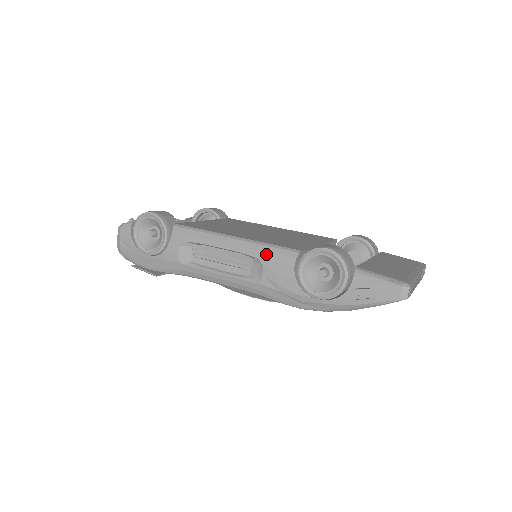
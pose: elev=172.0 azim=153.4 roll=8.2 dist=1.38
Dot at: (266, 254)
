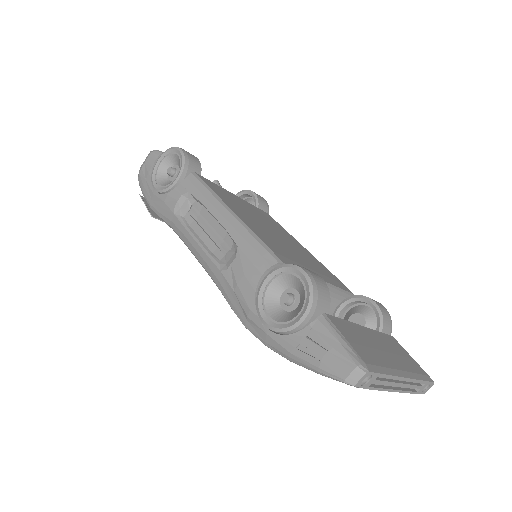
Dot at: (247, 245)
